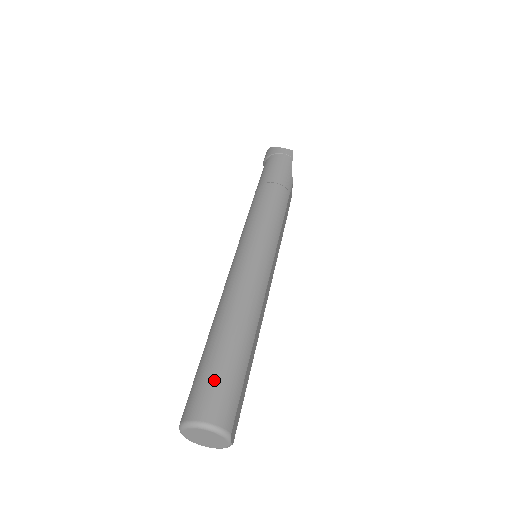
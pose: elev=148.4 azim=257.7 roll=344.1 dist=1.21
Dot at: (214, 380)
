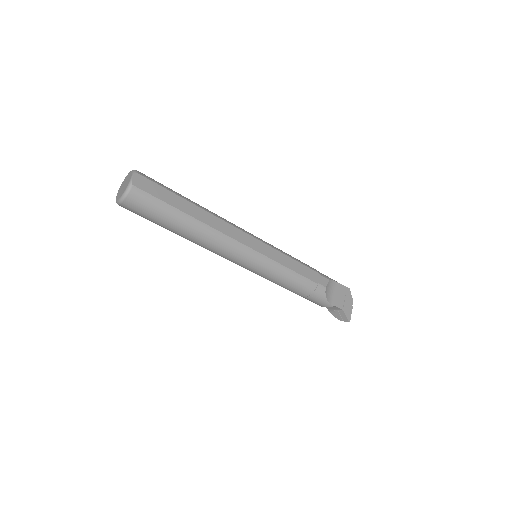
Dot at: occluded
